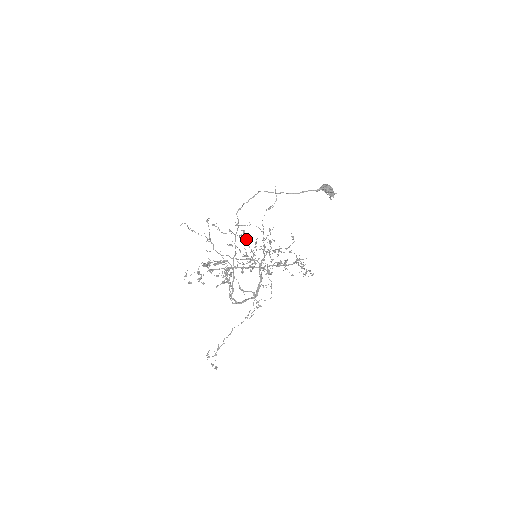
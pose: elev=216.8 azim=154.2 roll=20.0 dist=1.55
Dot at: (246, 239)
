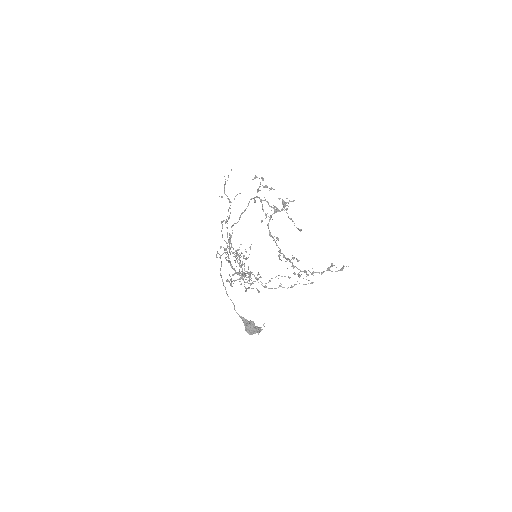
Dot at: (237, 255)
